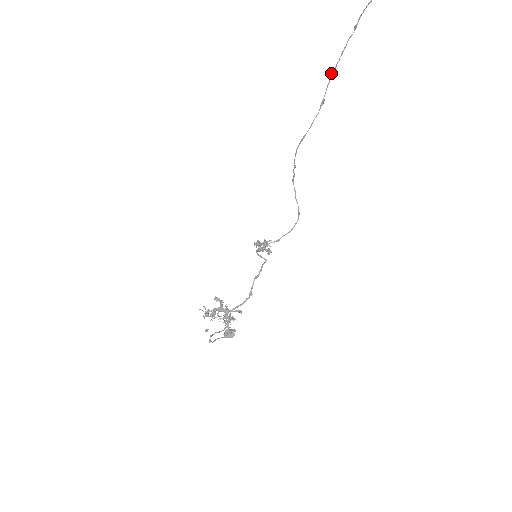
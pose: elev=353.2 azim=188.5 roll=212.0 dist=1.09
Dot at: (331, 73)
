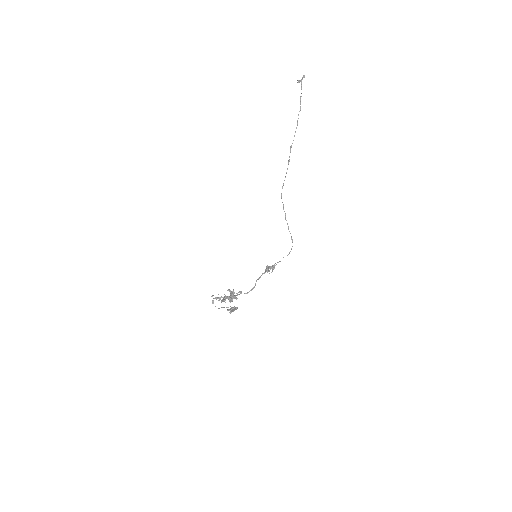
Dot at: (290, 146)
